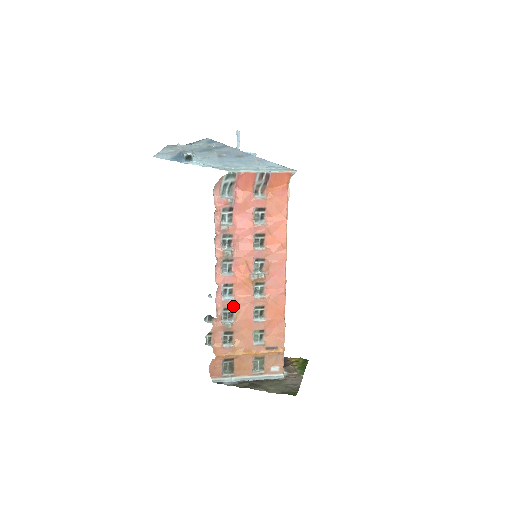
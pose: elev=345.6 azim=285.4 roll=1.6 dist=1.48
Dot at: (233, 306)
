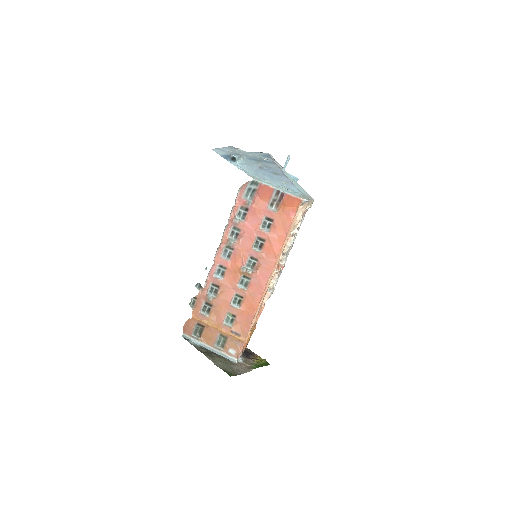
Dot at: (220, 285)
